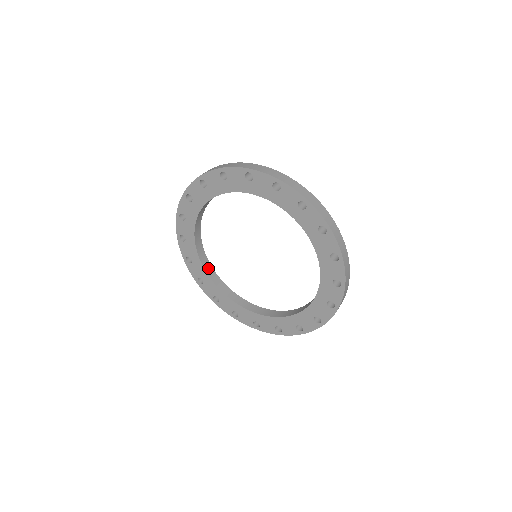
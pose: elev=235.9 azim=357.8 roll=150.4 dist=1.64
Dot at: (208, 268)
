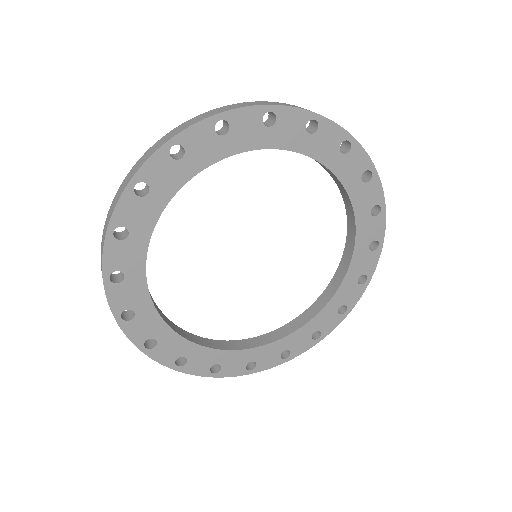
Dot at: occluded
